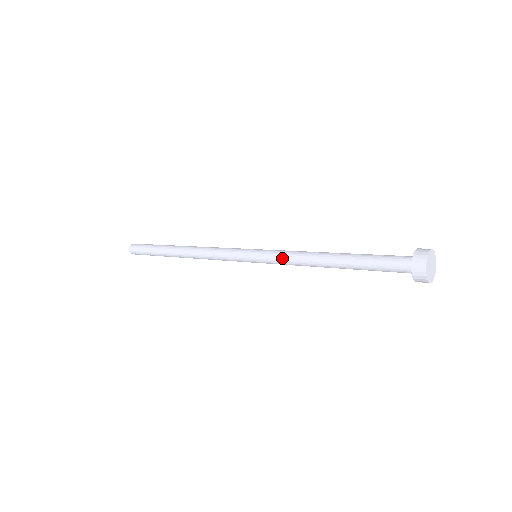
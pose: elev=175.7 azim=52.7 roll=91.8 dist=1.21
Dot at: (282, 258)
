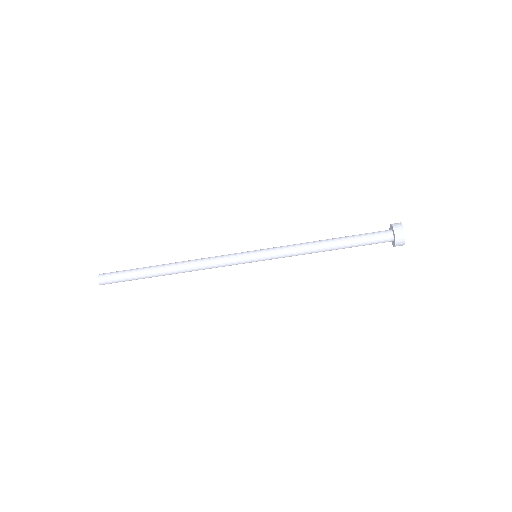
Dot at: (285, 246)
